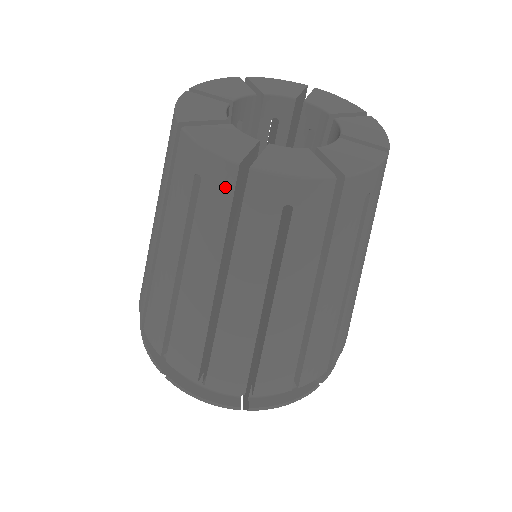
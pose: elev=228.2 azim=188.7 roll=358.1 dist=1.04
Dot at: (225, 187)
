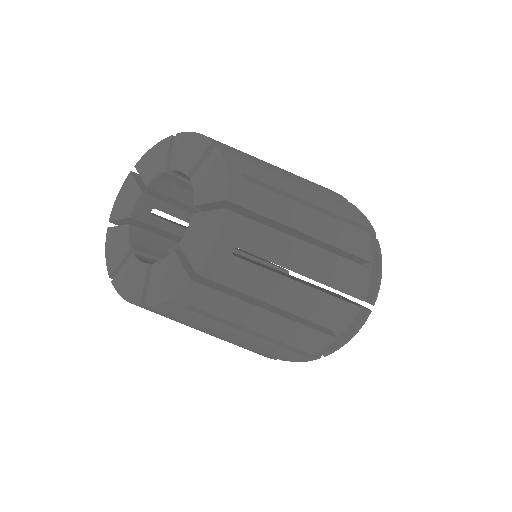
Dot at: (152, 311)
